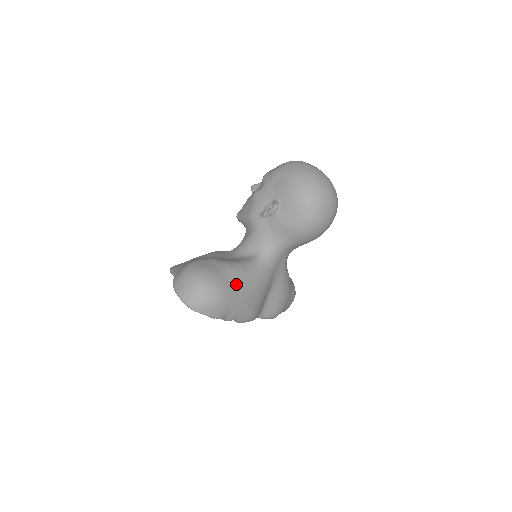
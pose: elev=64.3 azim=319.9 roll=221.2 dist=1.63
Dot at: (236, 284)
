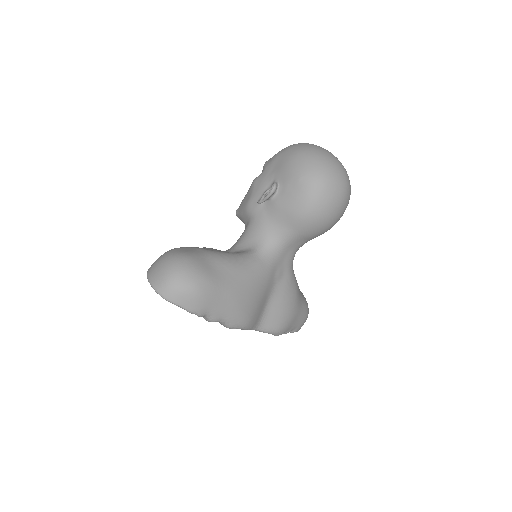
Dot at: (222, 274)
